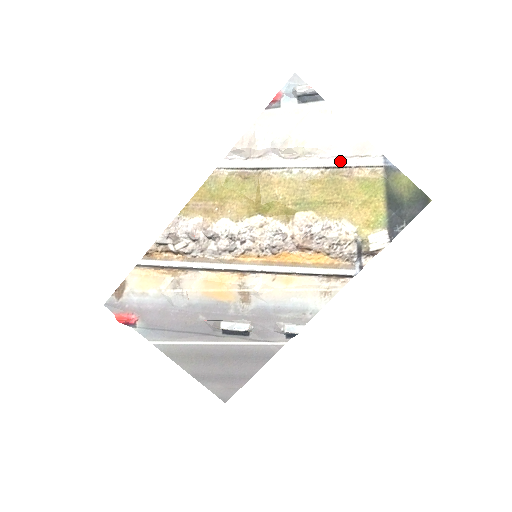
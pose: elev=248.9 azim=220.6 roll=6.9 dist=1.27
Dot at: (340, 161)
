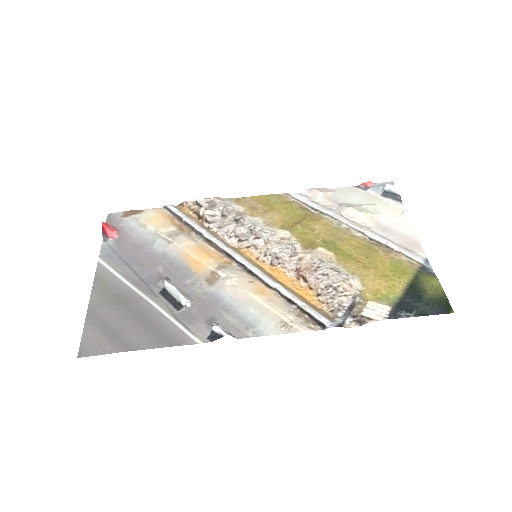
Dot at: (386, 241)
